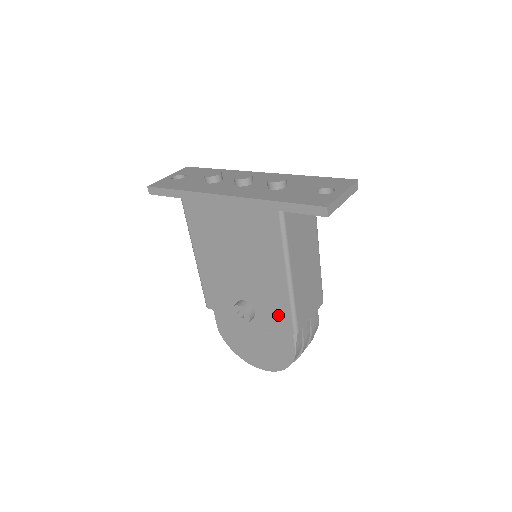
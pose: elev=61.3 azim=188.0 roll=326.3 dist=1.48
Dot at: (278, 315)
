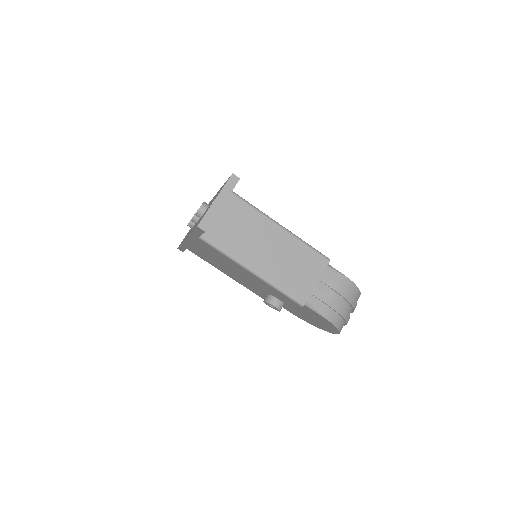
Dot at: (283, 298)
